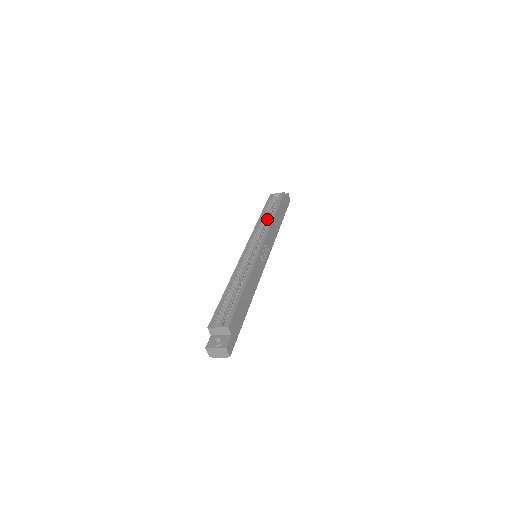
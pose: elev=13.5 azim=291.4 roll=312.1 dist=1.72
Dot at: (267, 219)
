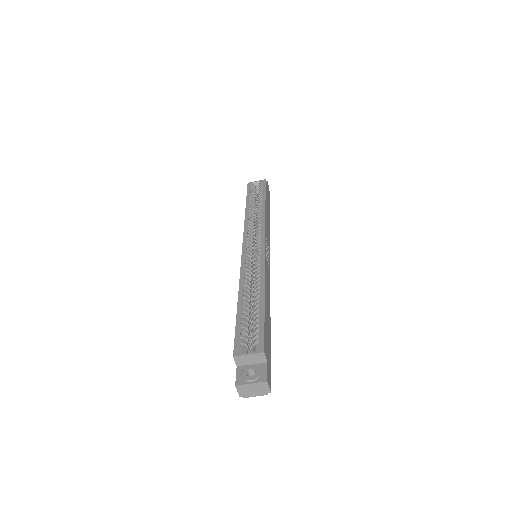
Dot at: (254, 211)
